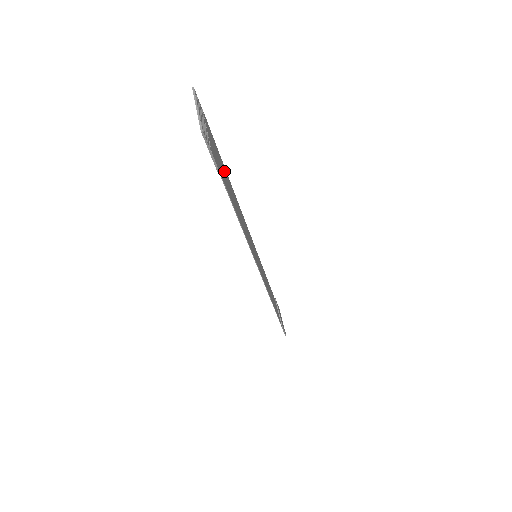
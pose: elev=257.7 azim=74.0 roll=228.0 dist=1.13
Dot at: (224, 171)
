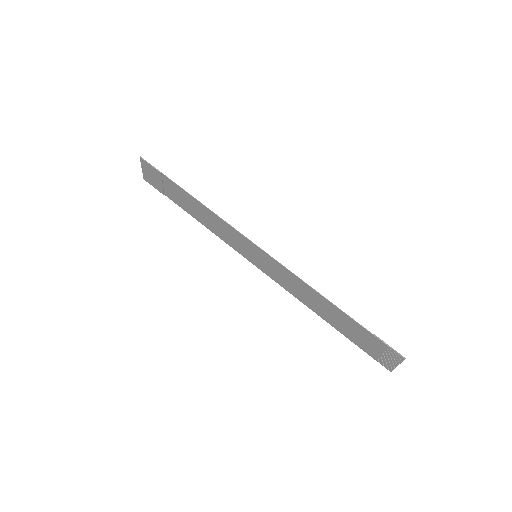
Dot at: (181, 202)
